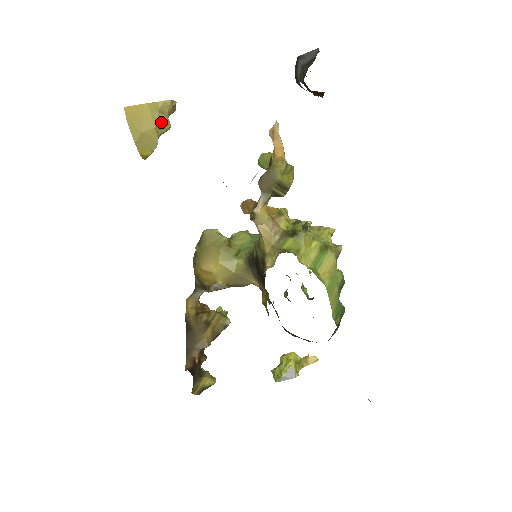
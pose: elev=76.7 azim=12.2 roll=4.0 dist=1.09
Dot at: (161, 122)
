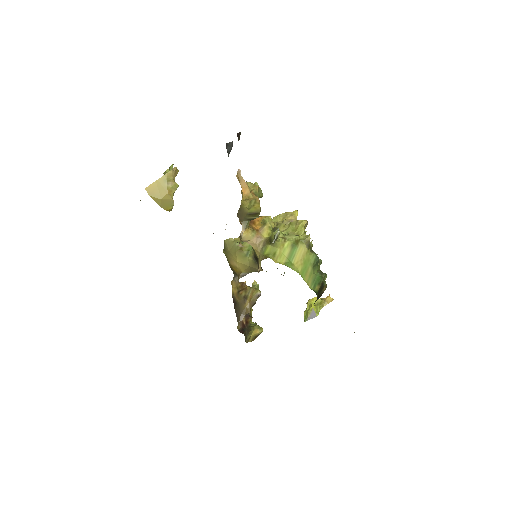
Dot at: (171, 187)
